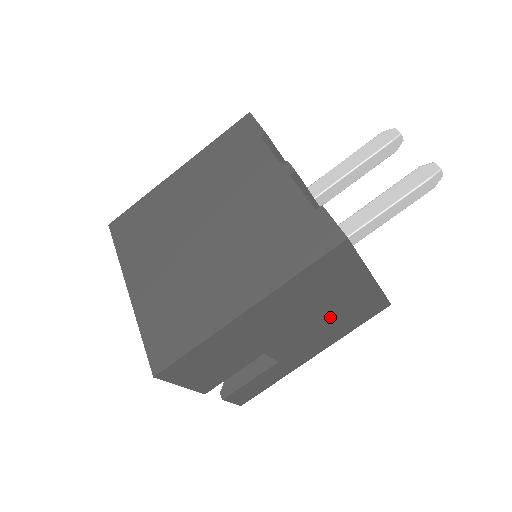
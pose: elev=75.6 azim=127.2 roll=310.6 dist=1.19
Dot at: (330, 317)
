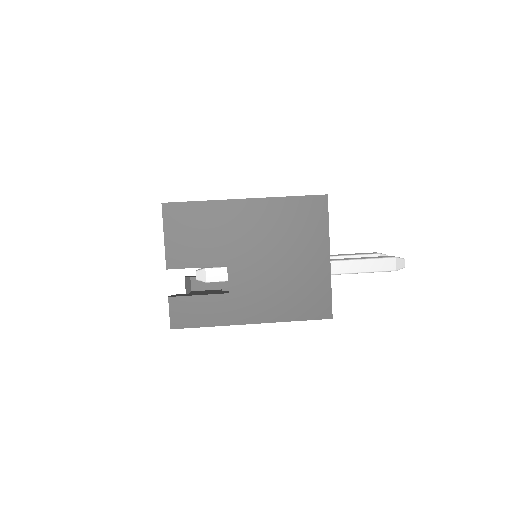
Dot at: (286, 276)
